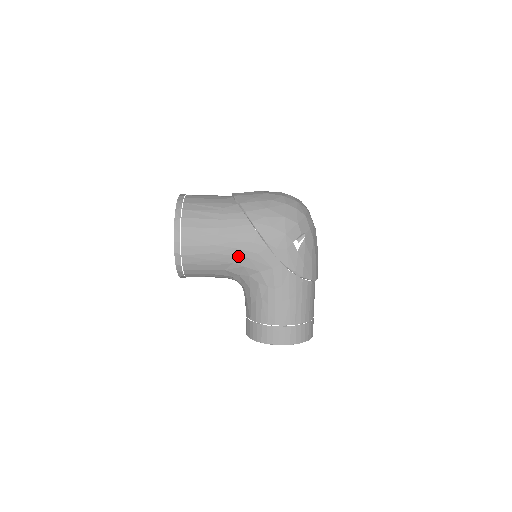
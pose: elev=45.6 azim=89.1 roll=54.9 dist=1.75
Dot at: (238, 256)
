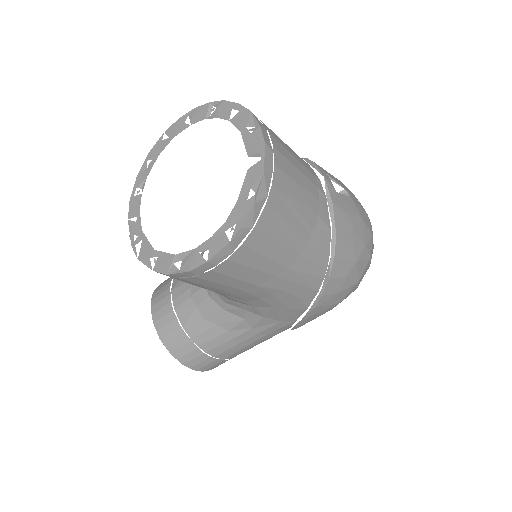
Dot at: (265, 301)
